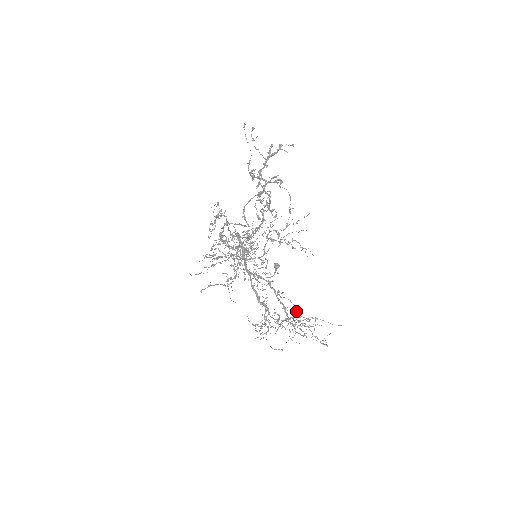
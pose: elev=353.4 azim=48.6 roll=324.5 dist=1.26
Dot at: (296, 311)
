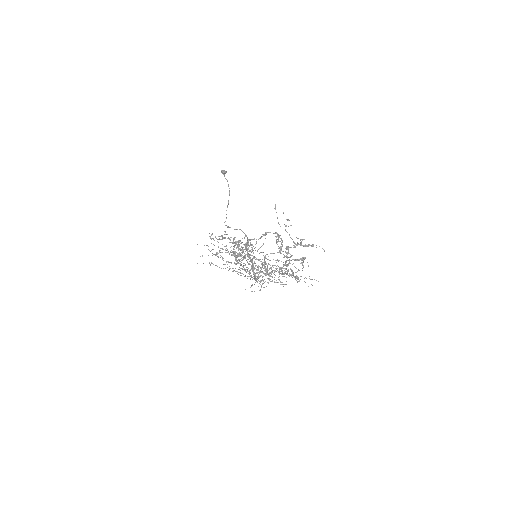
Dot at: occluded
